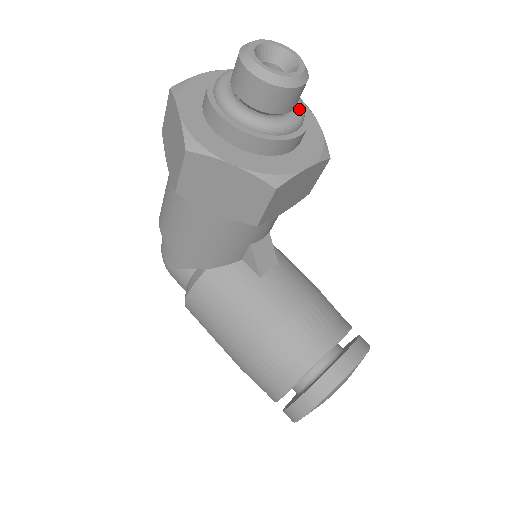
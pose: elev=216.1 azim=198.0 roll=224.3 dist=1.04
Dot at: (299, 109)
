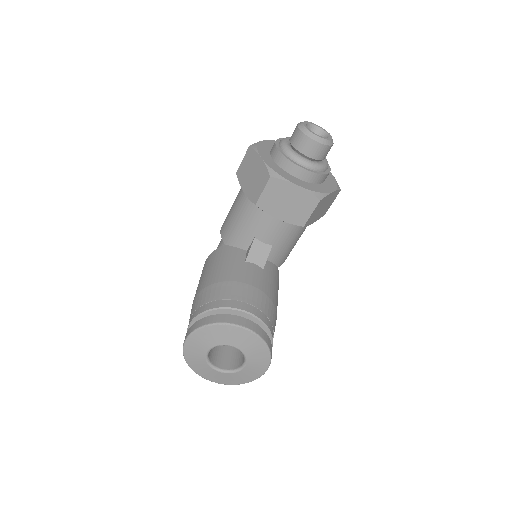
Dot at: (317, 163)
